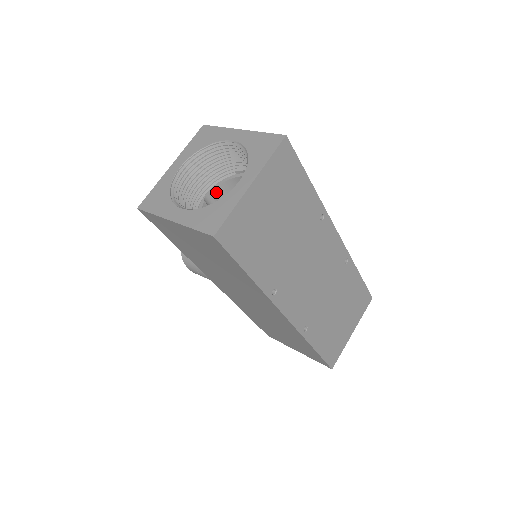
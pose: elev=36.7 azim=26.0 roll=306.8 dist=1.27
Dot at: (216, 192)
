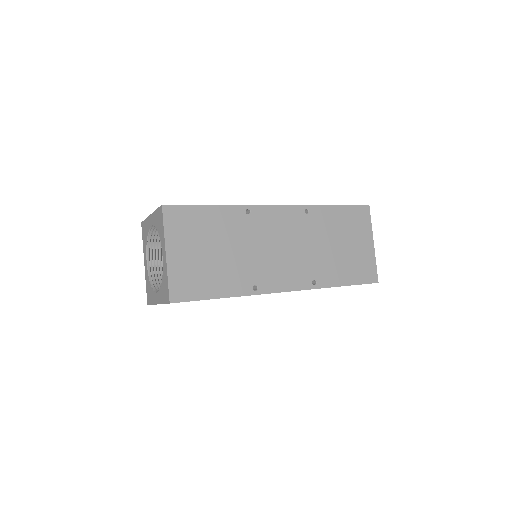
Dot at: occluded
